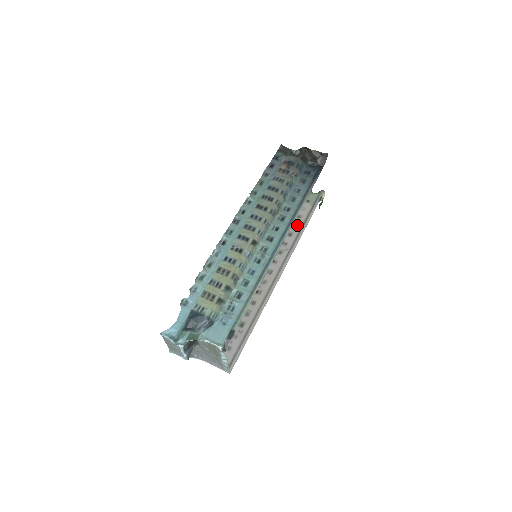
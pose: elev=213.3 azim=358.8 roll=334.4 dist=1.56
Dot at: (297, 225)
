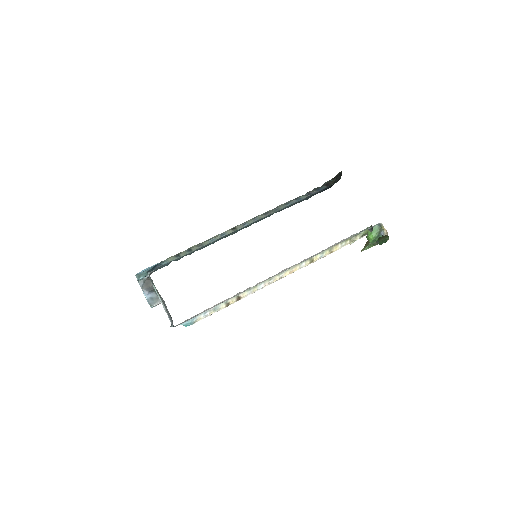
Dot at: (329, 247)
